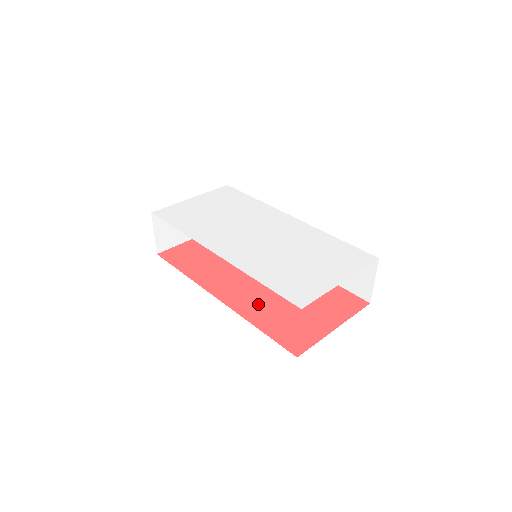
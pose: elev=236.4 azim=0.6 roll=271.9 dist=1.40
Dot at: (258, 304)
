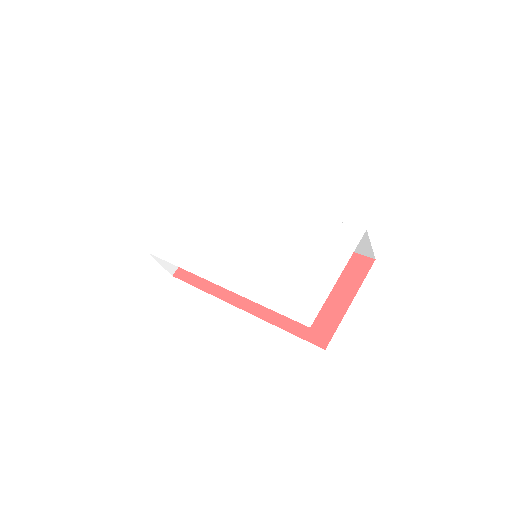
Dot at: occluded
